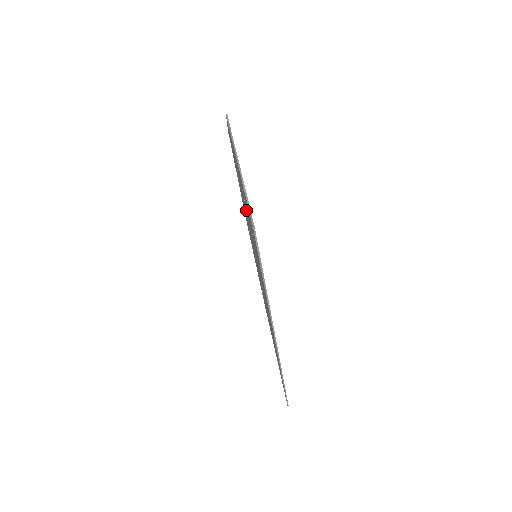
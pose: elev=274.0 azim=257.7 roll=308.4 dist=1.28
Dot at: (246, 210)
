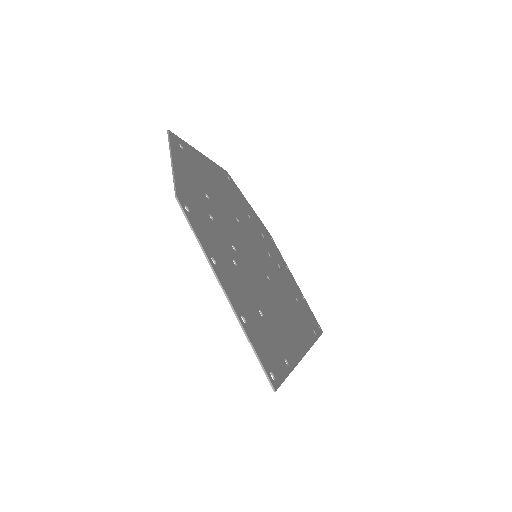
Dot at: (238, 265)
